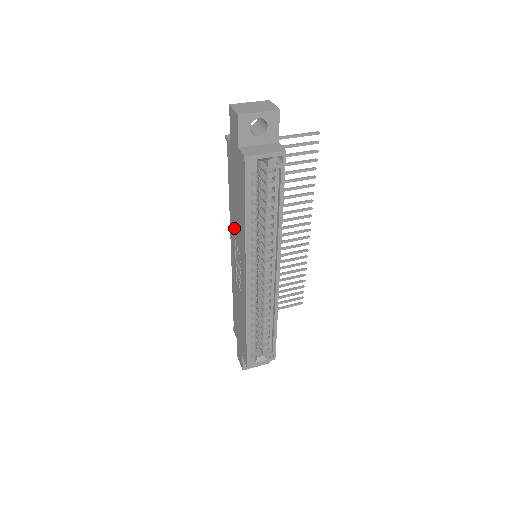
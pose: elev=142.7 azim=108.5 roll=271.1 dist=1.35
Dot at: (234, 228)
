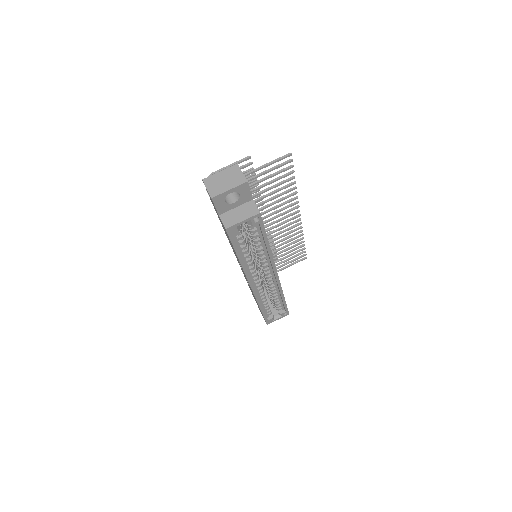
Dot at: occluded
